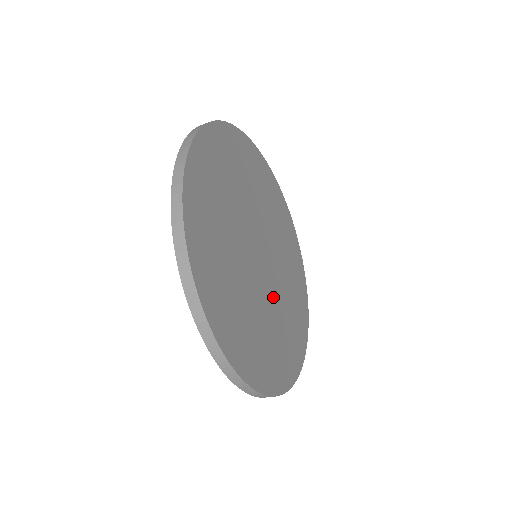
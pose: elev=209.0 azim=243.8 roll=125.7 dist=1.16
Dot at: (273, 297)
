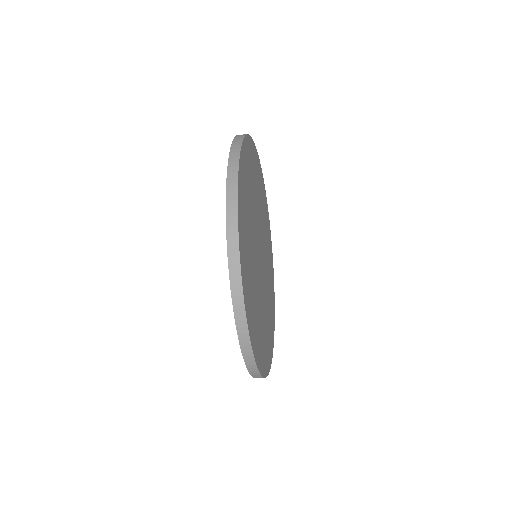
Dot at: (266, 278)
